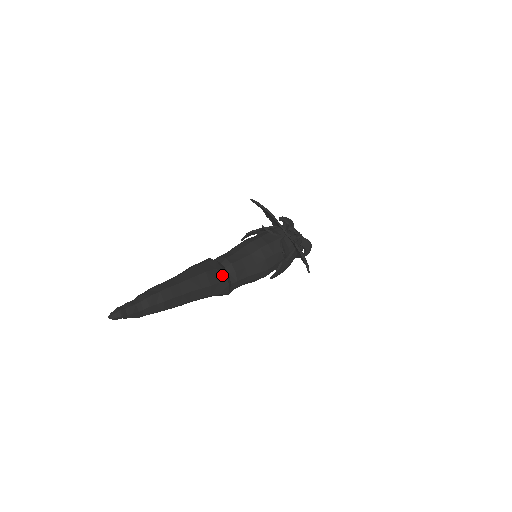
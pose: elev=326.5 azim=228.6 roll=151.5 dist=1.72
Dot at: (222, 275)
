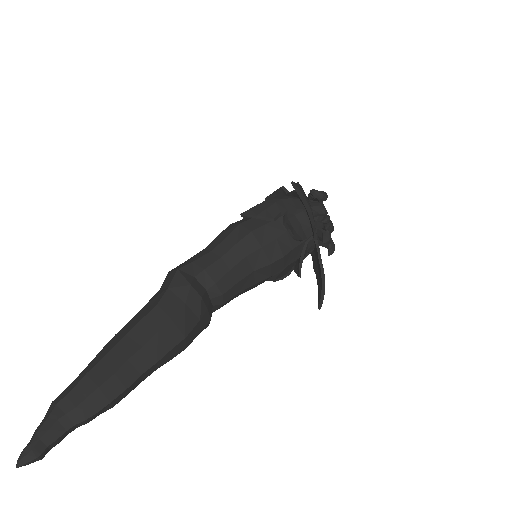
Dot at: (205, 323)
